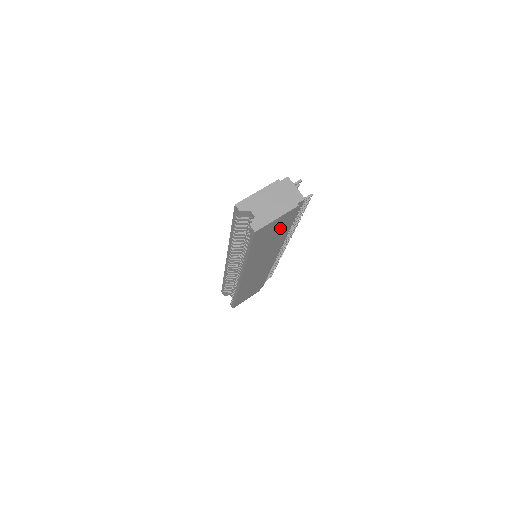
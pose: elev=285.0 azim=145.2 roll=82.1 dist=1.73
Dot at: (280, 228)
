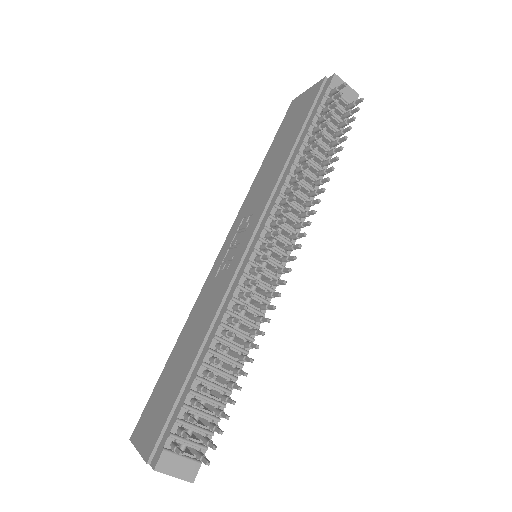
Dot at: occluded
